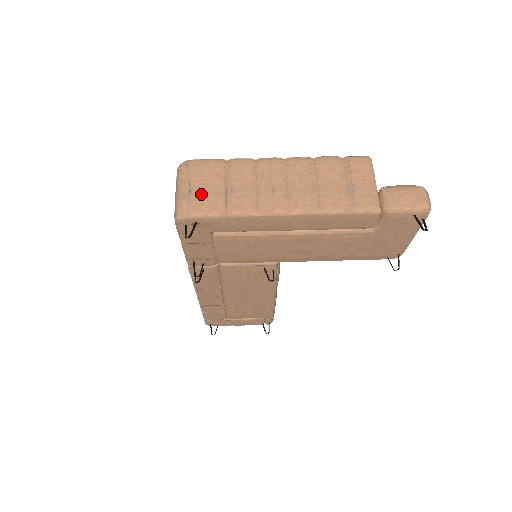
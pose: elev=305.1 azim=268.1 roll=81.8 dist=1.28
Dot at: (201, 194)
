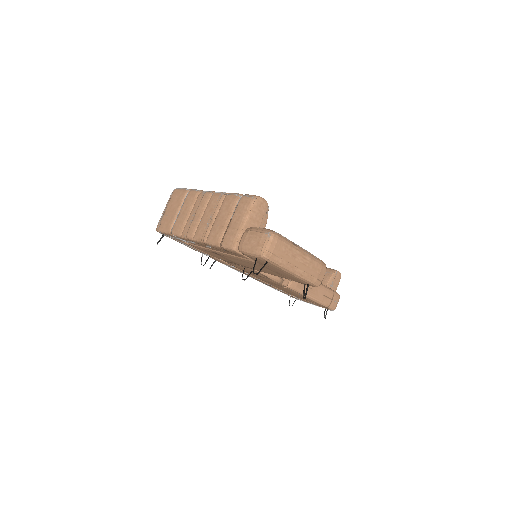
Dot at: (167, 216)
